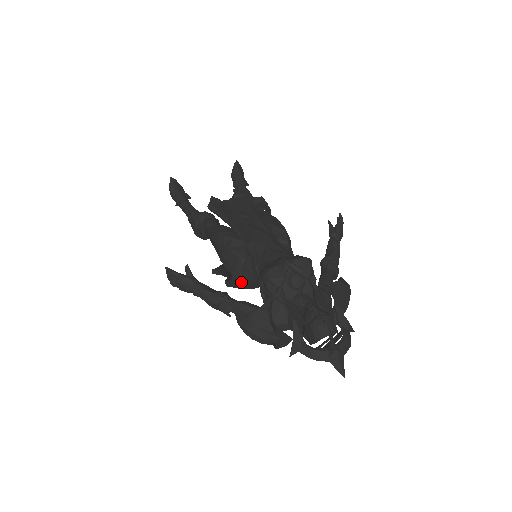
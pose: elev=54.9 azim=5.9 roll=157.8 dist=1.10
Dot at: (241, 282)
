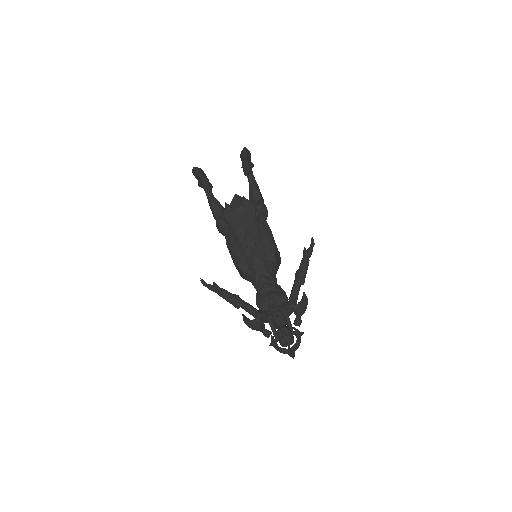
Dot at: occluded
